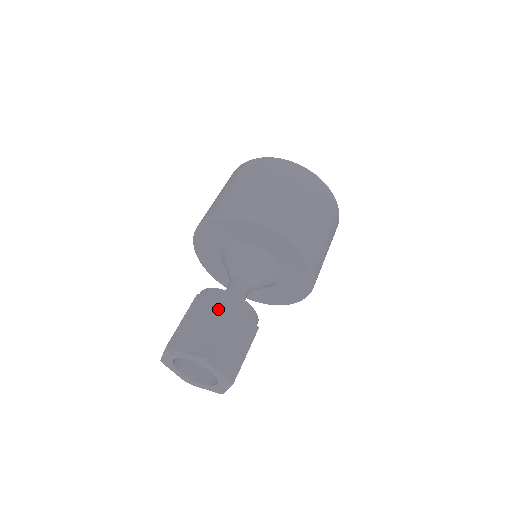
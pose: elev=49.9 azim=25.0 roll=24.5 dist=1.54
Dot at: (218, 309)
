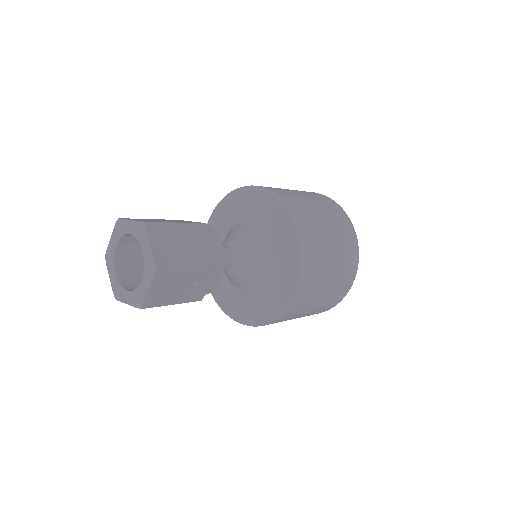
Dot at: occluded
